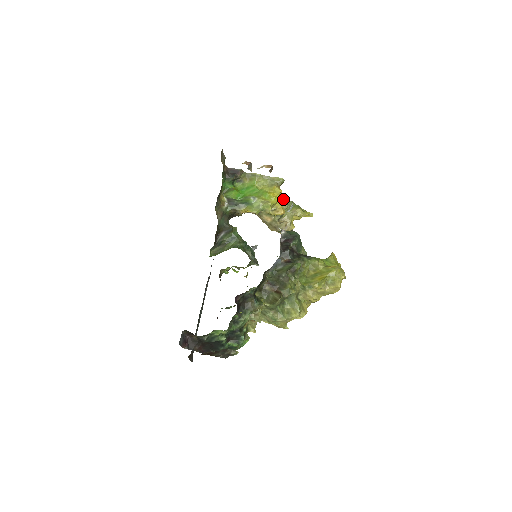
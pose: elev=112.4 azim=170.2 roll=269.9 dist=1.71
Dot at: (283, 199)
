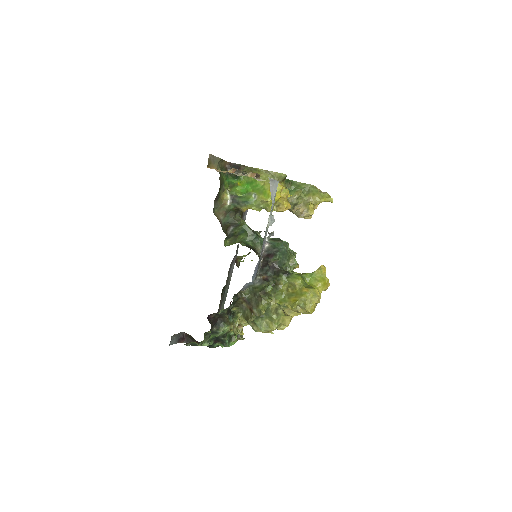
Dot at: (285, 196)
